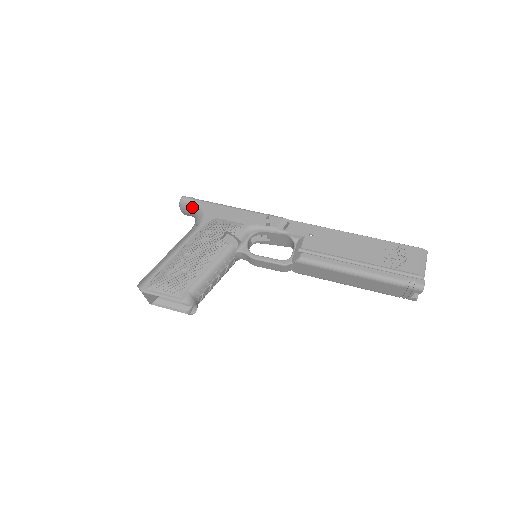
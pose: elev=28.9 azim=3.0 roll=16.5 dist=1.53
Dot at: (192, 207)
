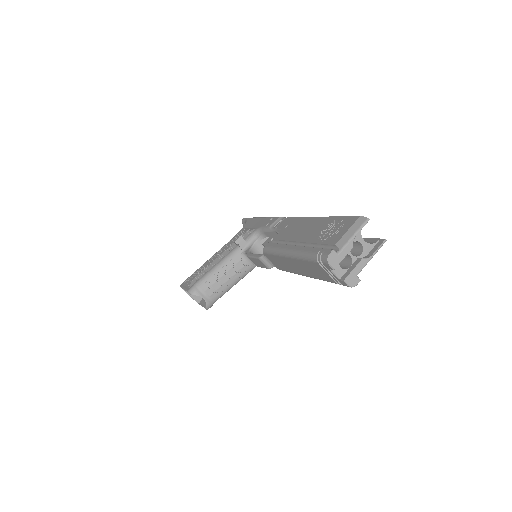
Dot at: occluded
